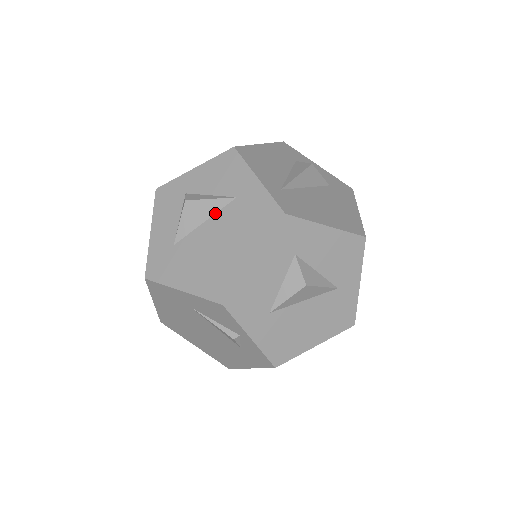
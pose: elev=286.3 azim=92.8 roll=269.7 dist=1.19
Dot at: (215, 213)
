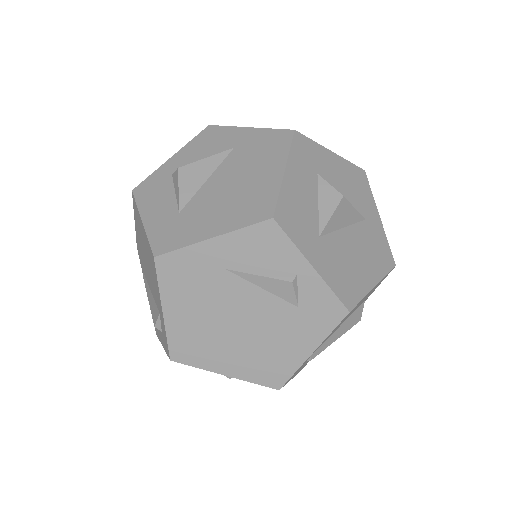
Dot at: (216, 168)
